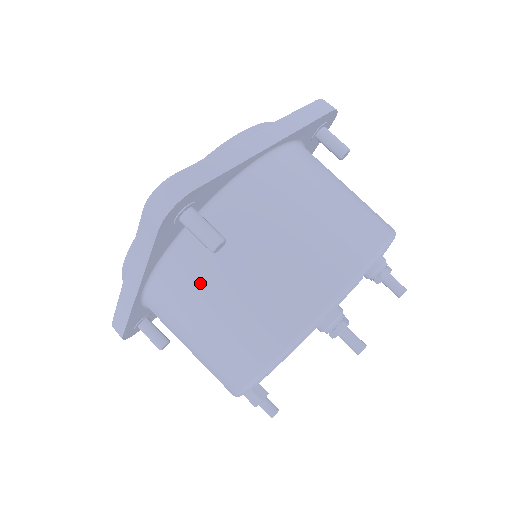
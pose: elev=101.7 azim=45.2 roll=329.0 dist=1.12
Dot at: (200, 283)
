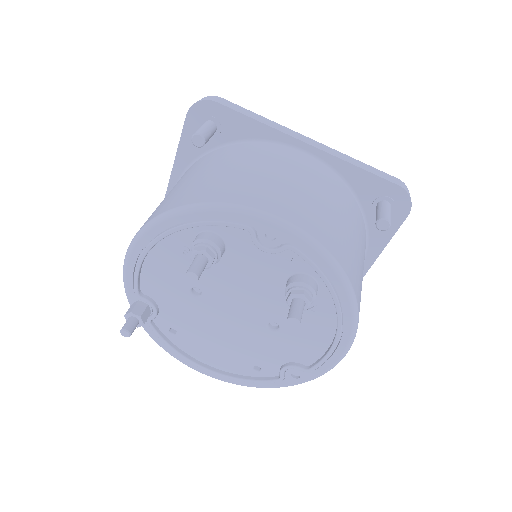
Dot at: (181, 179)
